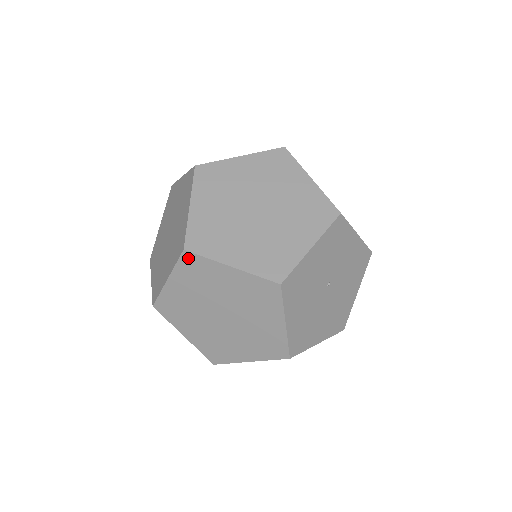
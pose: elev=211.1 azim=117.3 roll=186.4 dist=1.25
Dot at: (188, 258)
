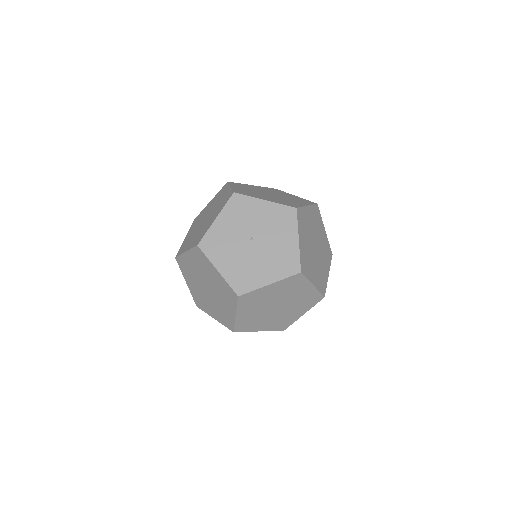
Dot at: (179, 261)
